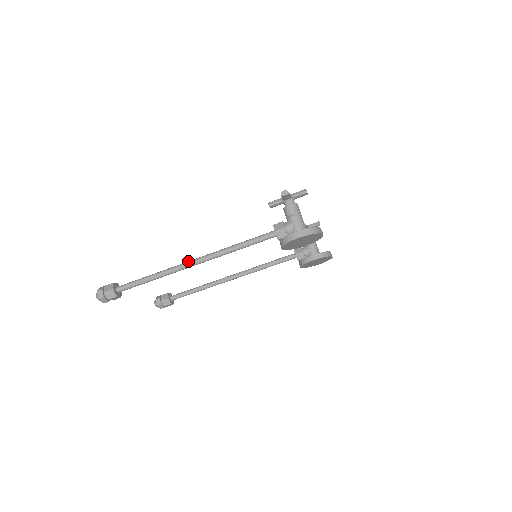
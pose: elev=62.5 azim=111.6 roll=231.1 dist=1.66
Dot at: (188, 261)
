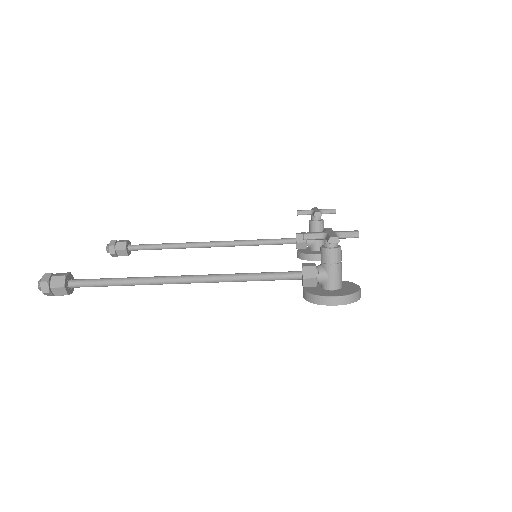
Dot at: (176, 276)
